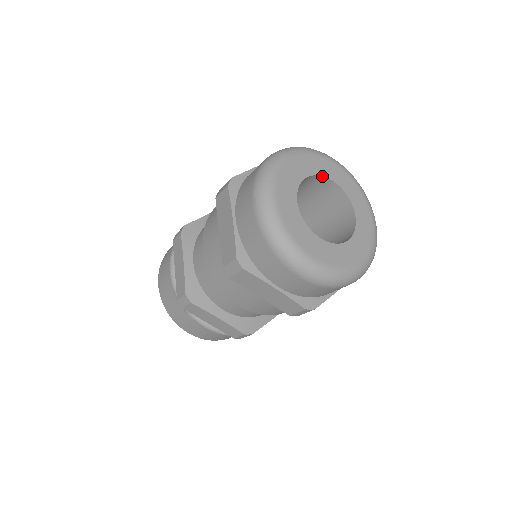
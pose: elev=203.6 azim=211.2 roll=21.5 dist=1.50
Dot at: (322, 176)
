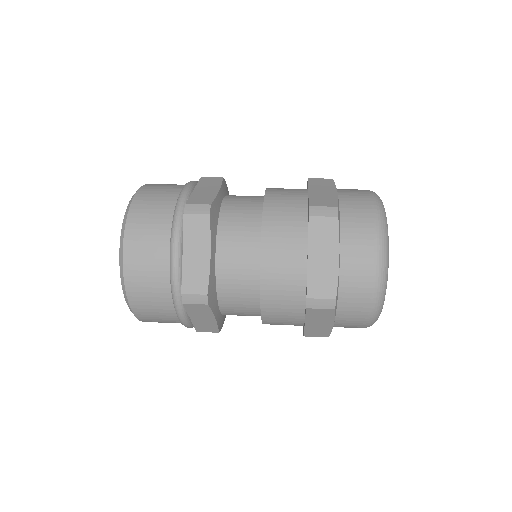
Dot at: occluded
